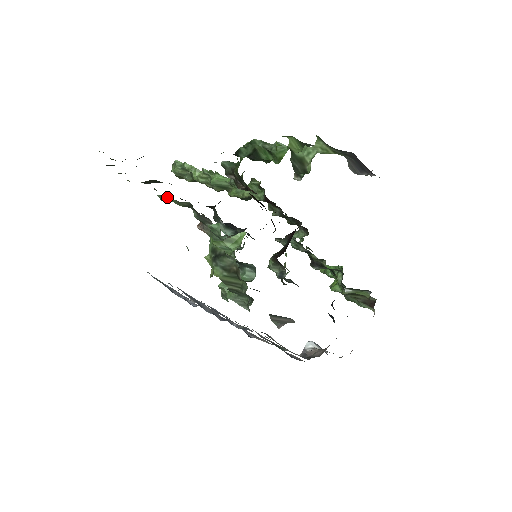
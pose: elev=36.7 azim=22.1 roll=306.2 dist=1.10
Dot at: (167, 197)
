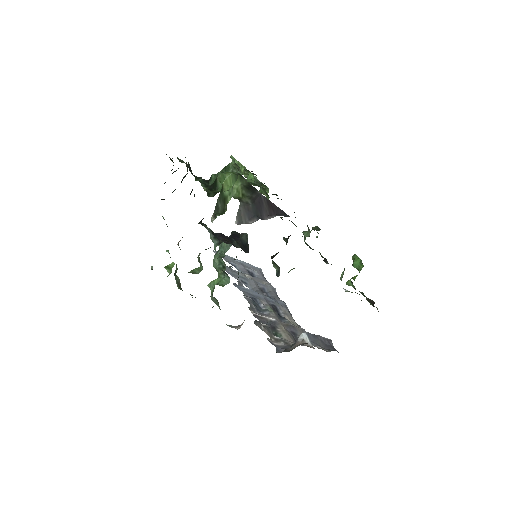
Dot at: (163, 217)
